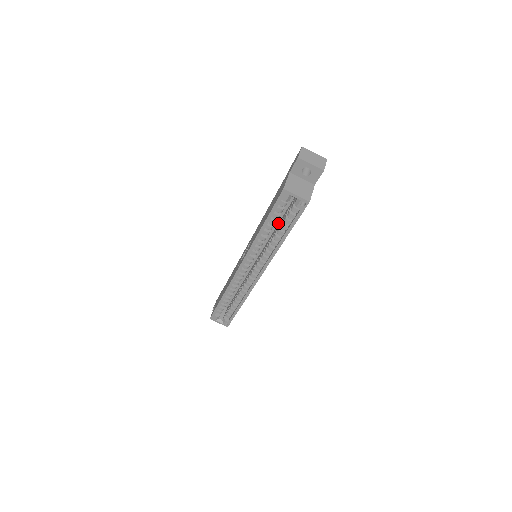
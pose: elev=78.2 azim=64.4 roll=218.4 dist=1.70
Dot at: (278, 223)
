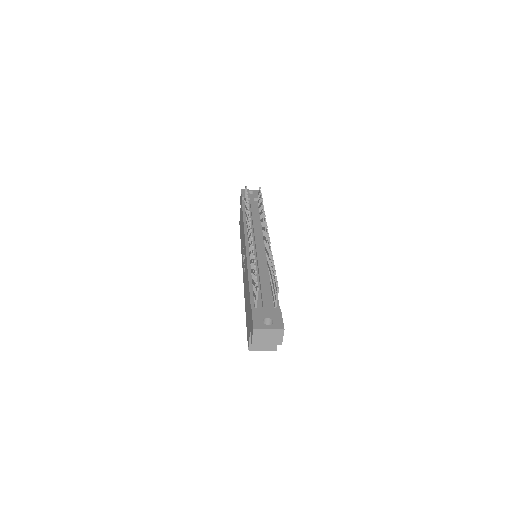
Dot at: occluded
